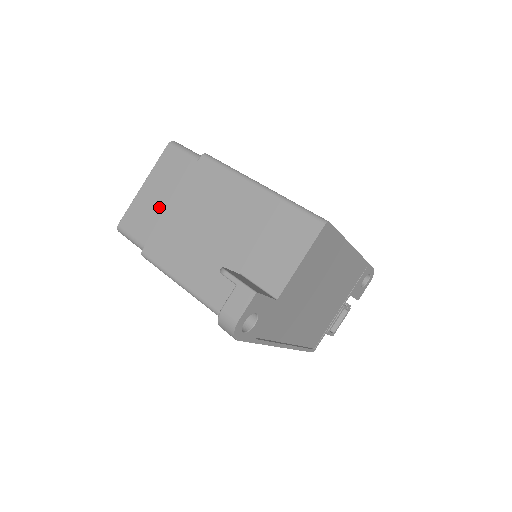
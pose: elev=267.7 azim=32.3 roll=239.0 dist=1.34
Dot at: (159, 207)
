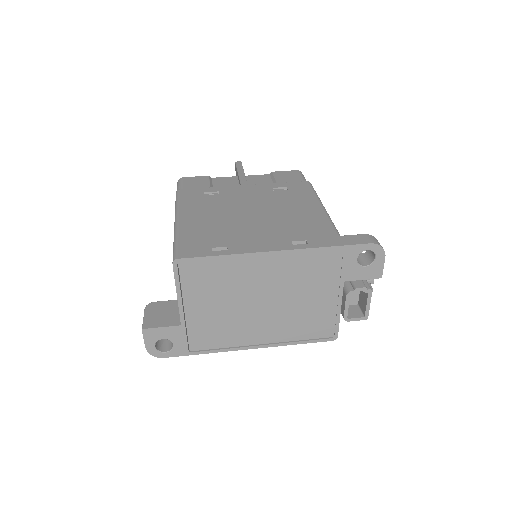
Dot at: occluded
